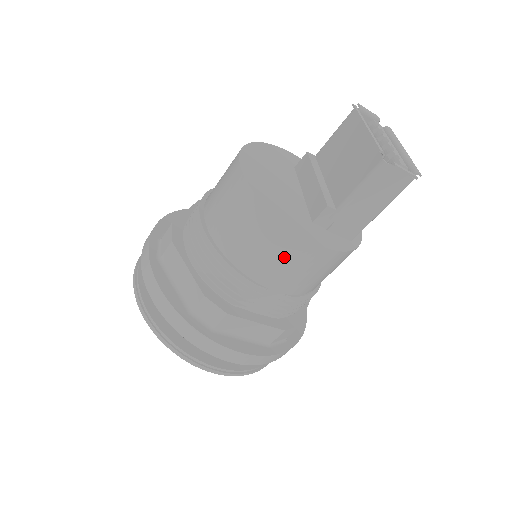
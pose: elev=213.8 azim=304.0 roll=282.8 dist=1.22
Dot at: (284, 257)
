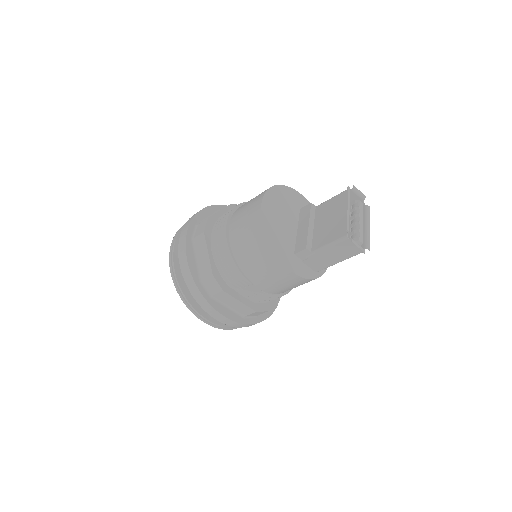
Dot at: (268, 270)
